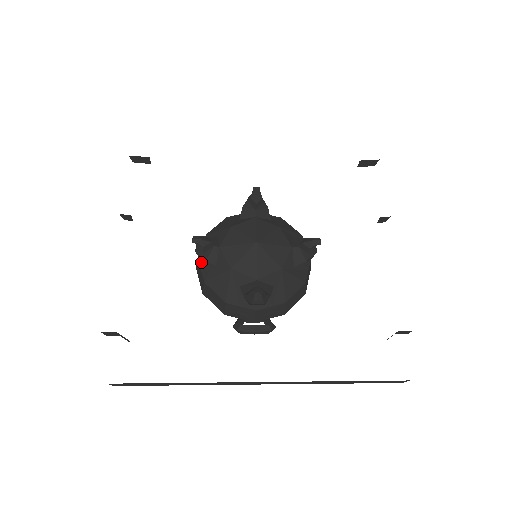
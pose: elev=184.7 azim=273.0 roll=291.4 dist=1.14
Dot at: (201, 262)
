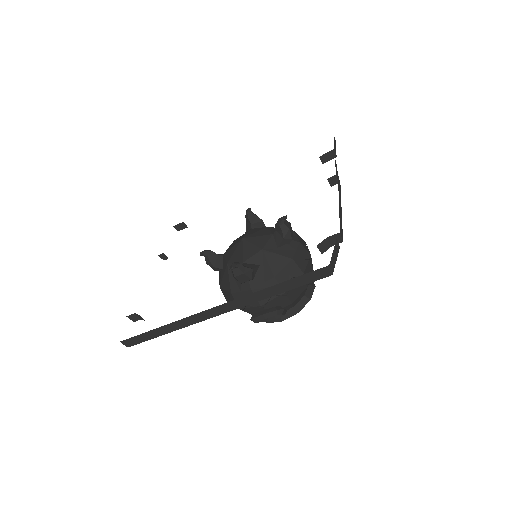
Dot at: (219, 275)
